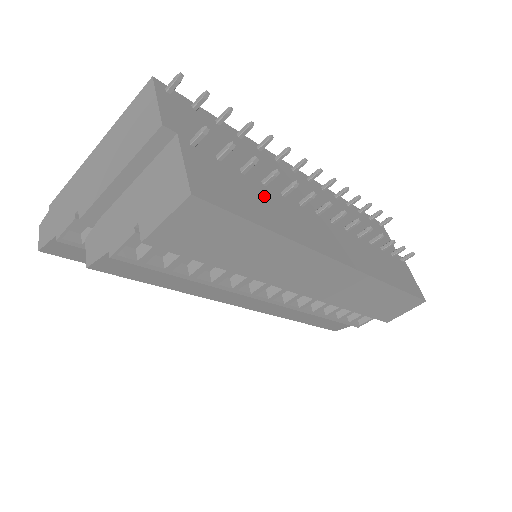
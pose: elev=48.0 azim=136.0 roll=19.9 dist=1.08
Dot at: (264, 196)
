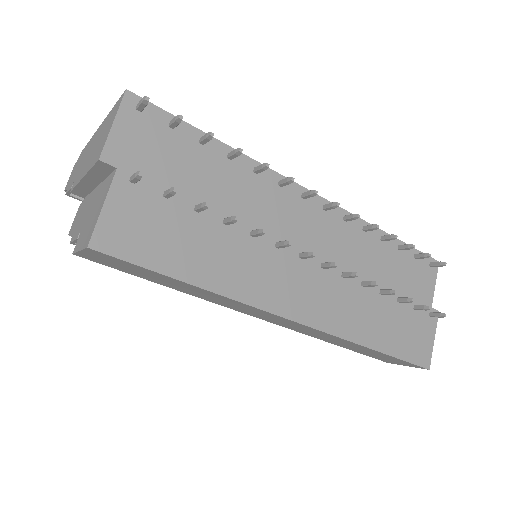
Dot at: (213, 239)
